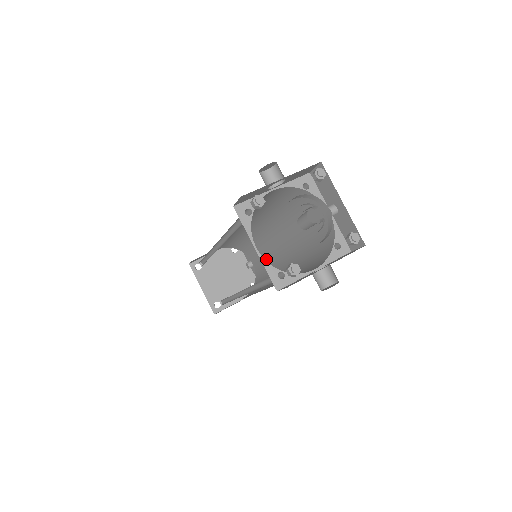
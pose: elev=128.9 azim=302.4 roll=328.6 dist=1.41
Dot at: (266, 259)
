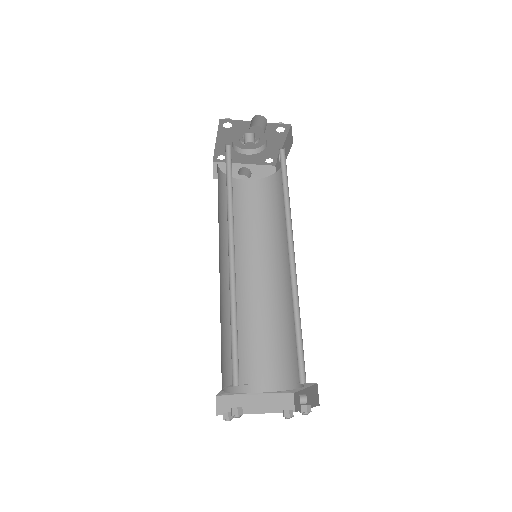
Dot at: occluded
